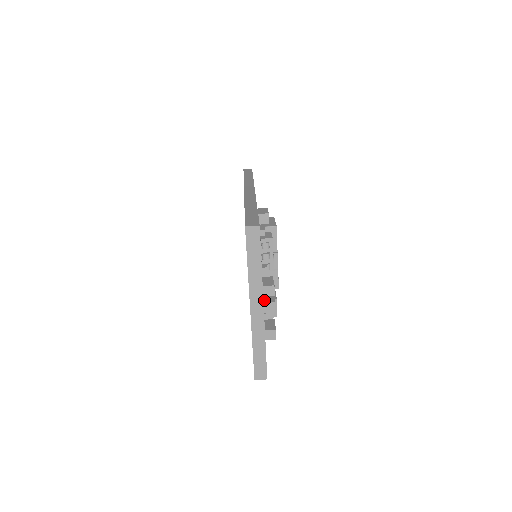
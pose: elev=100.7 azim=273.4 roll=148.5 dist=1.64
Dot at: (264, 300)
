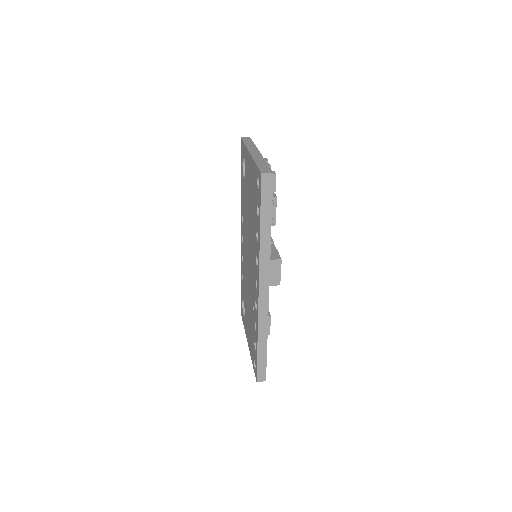
Dot at: occluded
